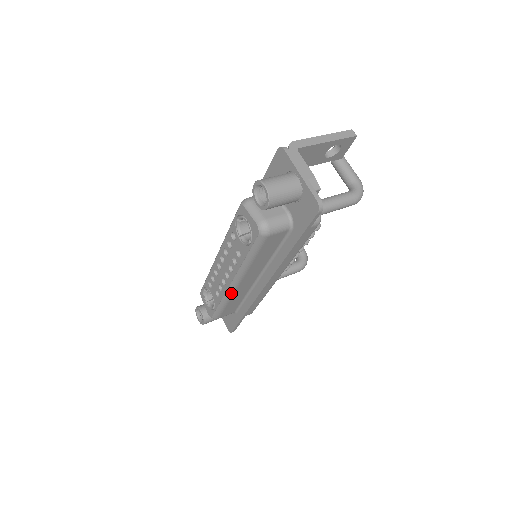
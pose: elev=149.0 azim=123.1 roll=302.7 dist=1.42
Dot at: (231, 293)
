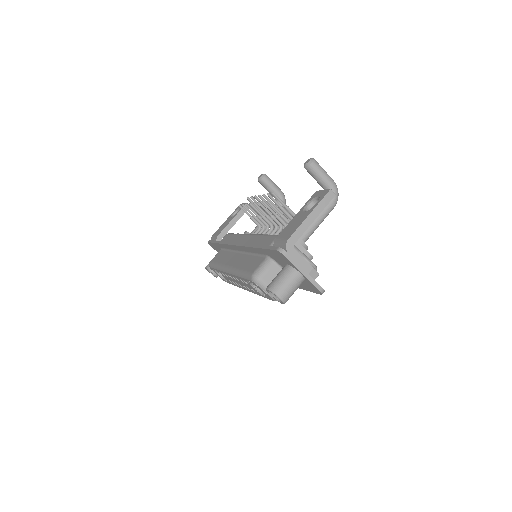
Dot at: occluded
